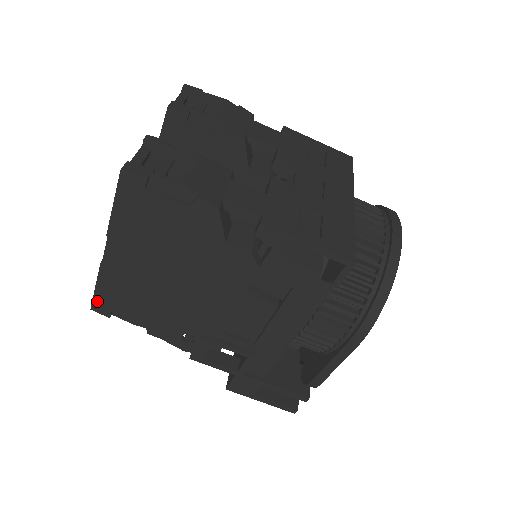
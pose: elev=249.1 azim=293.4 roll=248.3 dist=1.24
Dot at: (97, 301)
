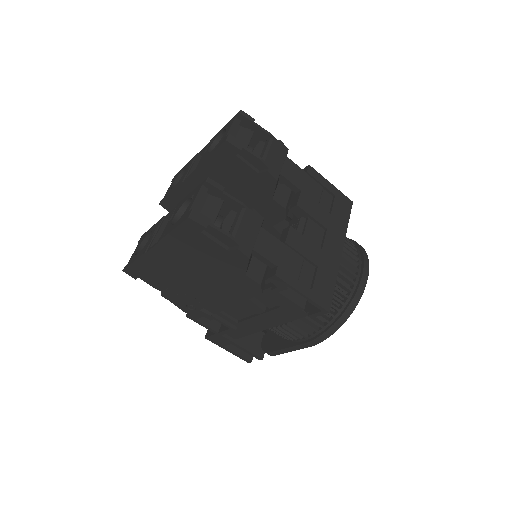
Dot at: (130, 269)
